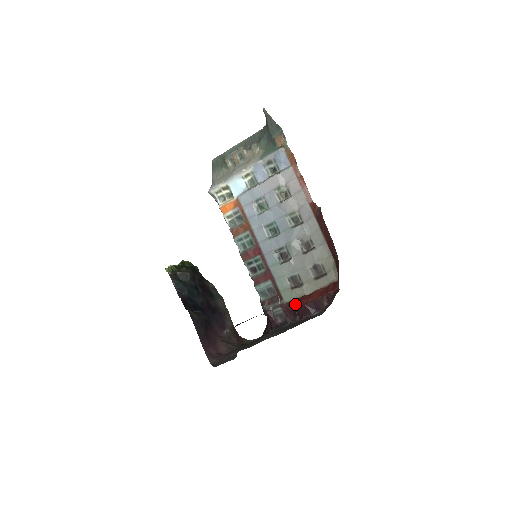
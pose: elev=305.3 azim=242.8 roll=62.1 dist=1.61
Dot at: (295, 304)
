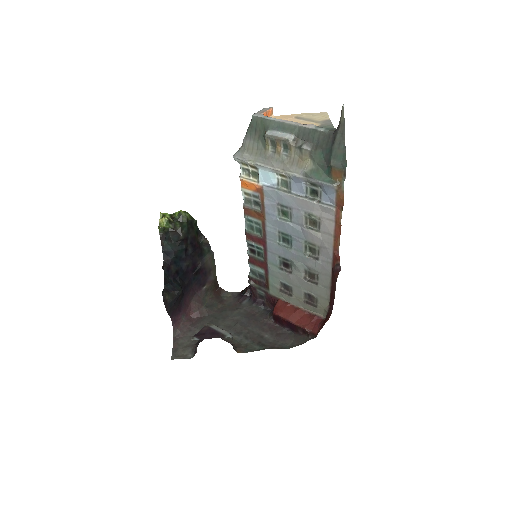
Dot at: (275, 309)
